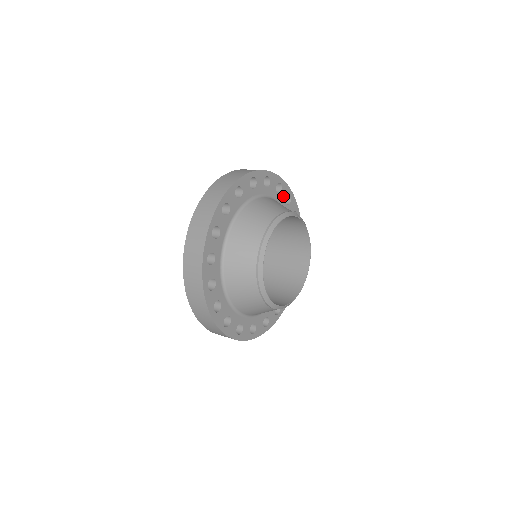
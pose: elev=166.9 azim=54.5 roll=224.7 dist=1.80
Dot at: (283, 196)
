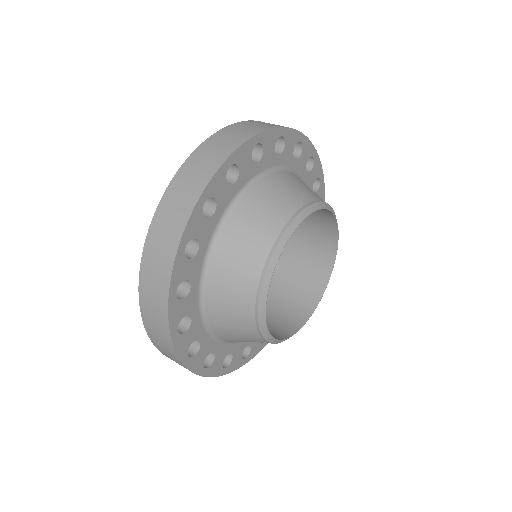
Dot at: (303, 161)
